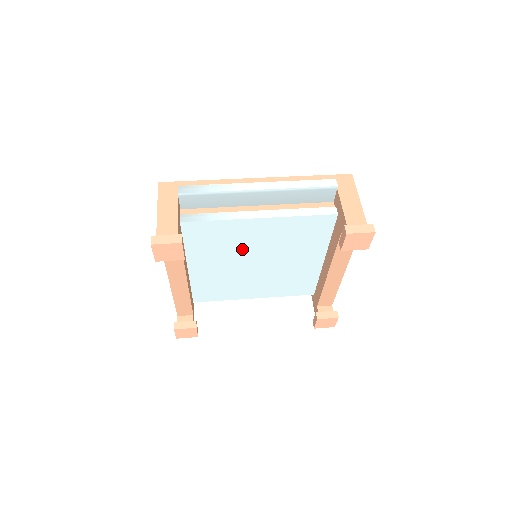
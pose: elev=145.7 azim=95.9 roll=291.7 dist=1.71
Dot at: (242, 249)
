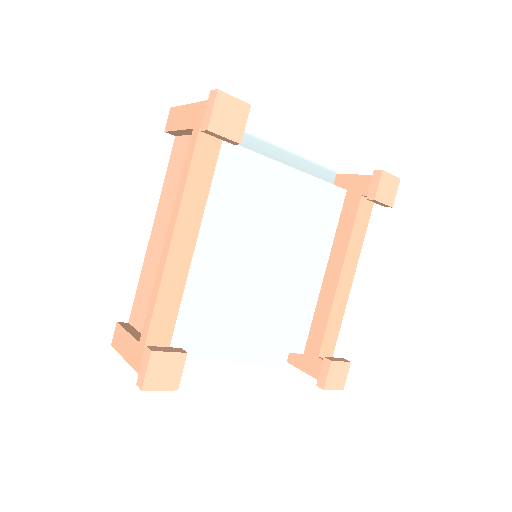
Dot at: (256, 220)
